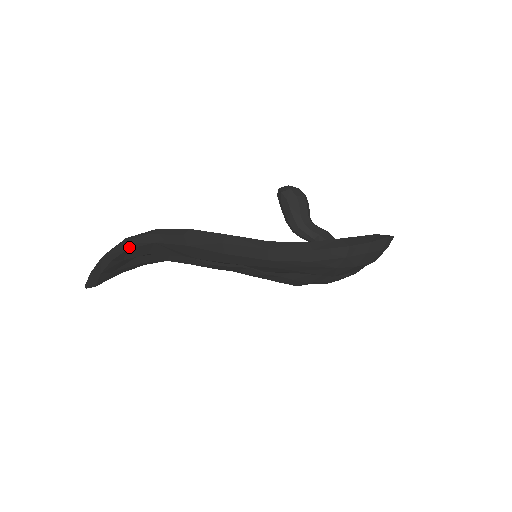
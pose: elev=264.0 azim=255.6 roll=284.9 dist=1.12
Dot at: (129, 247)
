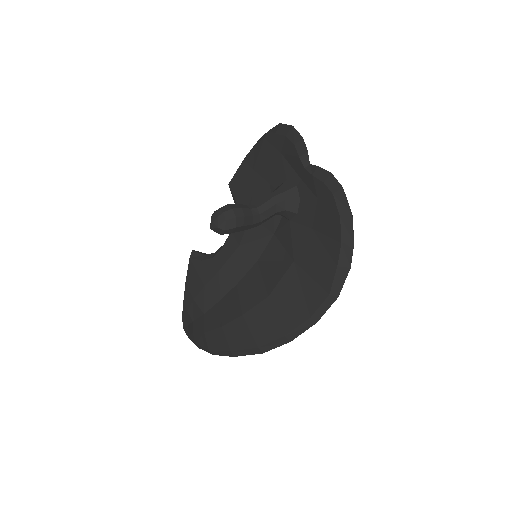
Dot at: occluded
